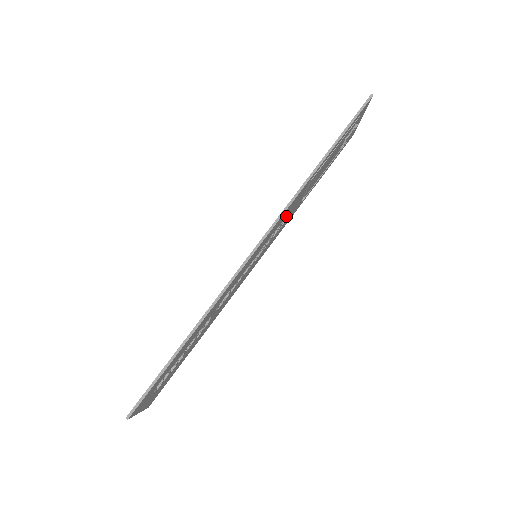
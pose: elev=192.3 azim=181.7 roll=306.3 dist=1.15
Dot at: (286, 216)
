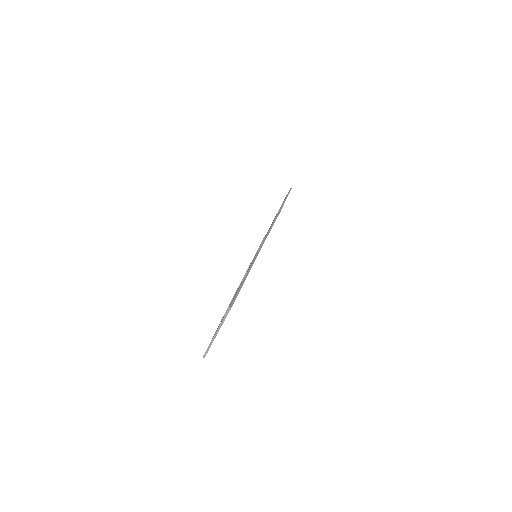
Dot at: occluded
